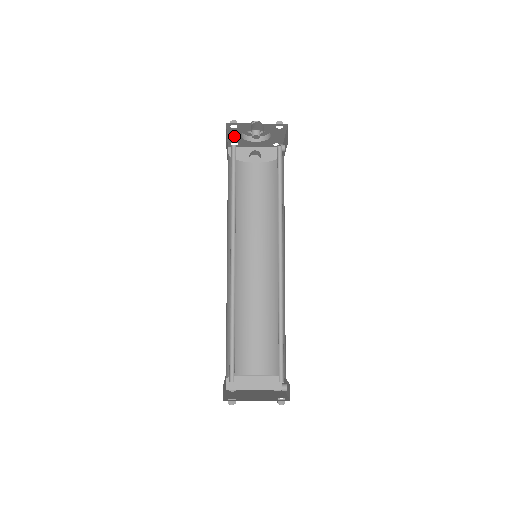
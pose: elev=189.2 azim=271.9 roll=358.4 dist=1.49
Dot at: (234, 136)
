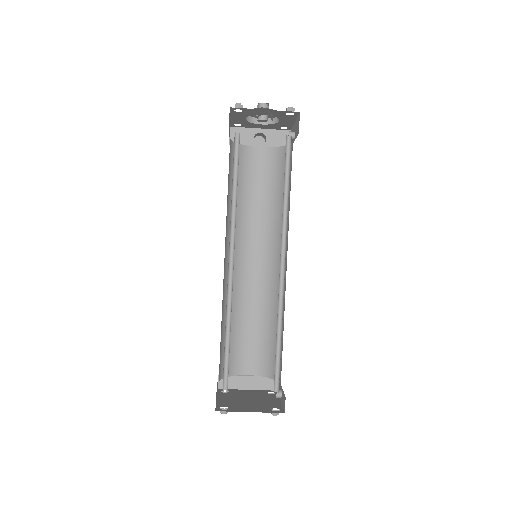
Dot at: (238, 118)
